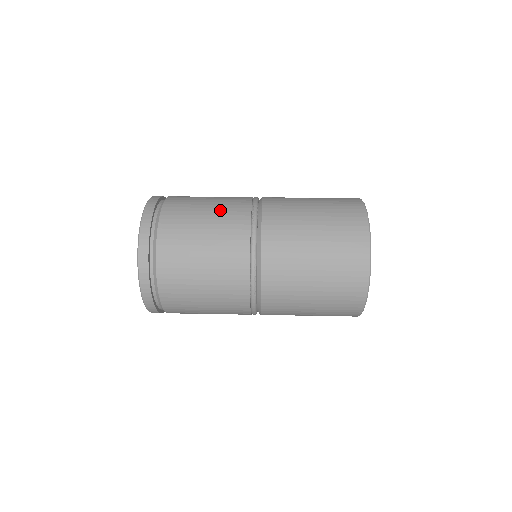
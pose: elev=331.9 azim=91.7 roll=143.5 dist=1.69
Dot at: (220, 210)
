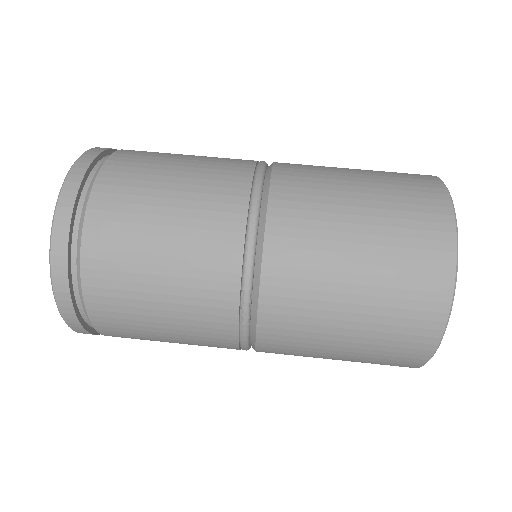
Dot at: (184, 303)
